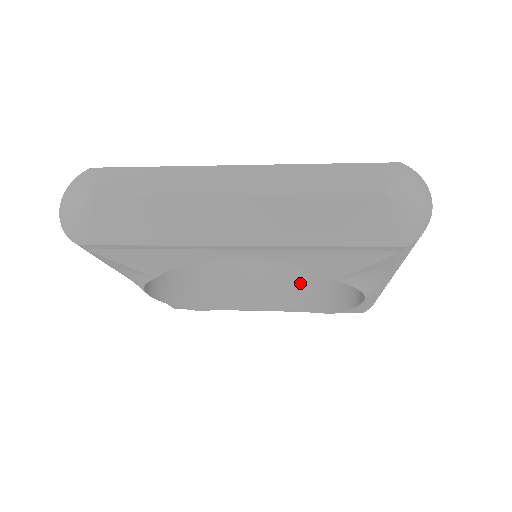
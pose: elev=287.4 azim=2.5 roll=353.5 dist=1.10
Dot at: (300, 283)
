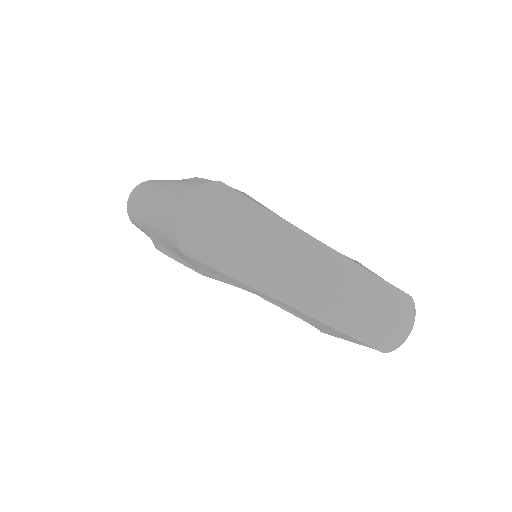
Dot at: occluded
